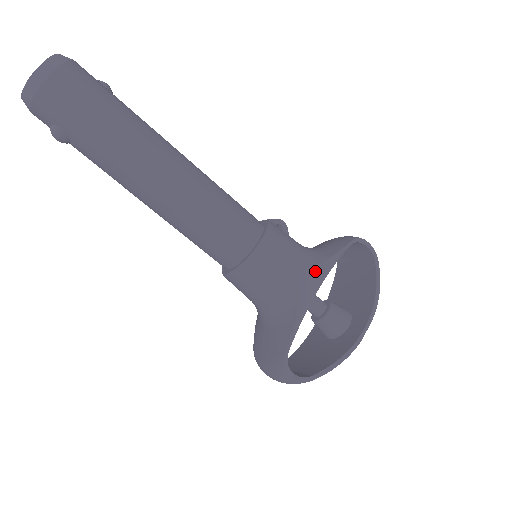
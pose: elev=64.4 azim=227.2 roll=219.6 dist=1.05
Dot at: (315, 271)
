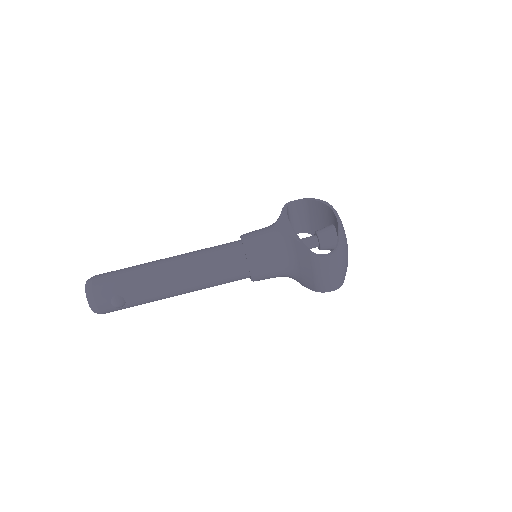
Dot at: (280, 222)
